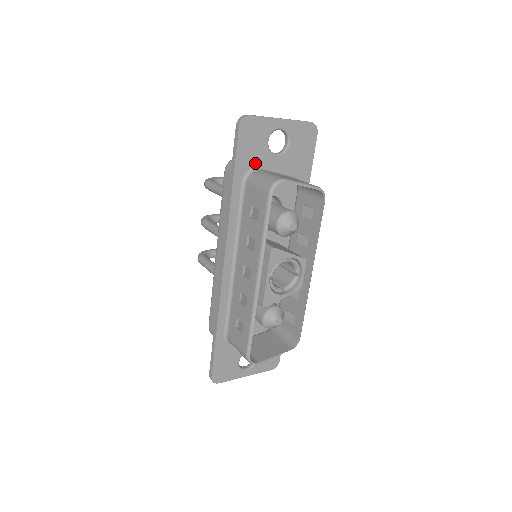
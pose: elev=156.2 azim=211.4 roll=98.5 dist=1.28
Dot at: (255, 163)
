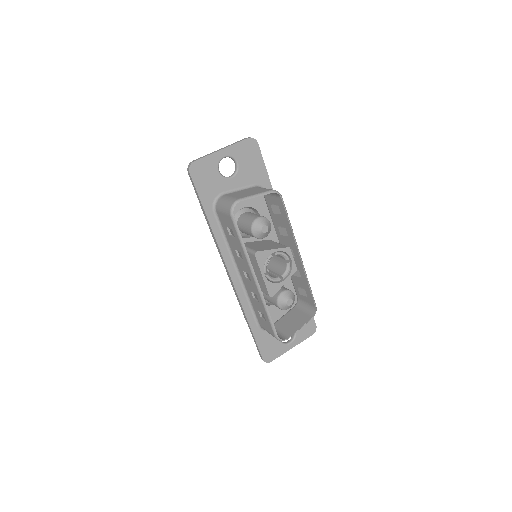
Dot at: (217, 192)
